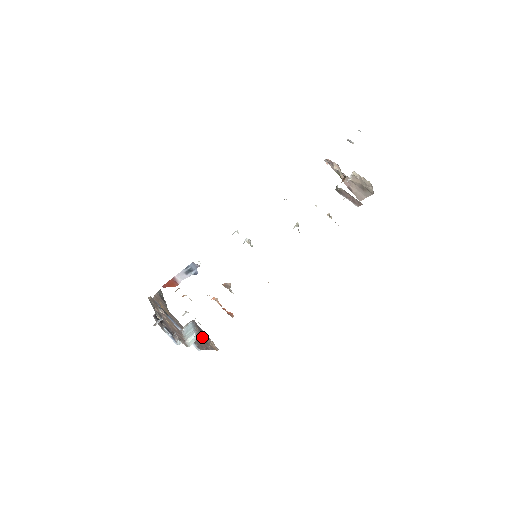
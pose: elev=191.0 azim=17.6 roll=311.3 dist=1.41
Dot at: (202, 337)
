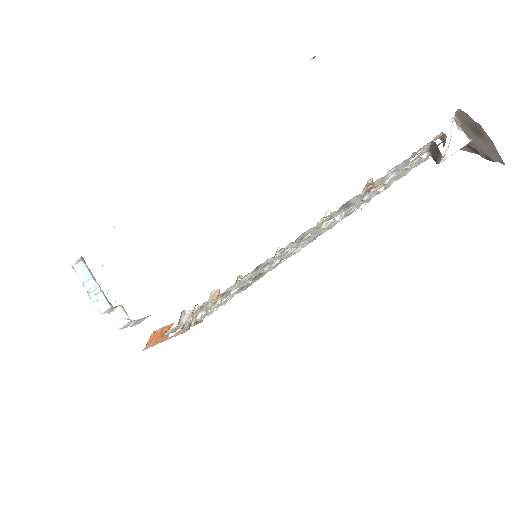
Dot at: (98, 290)
